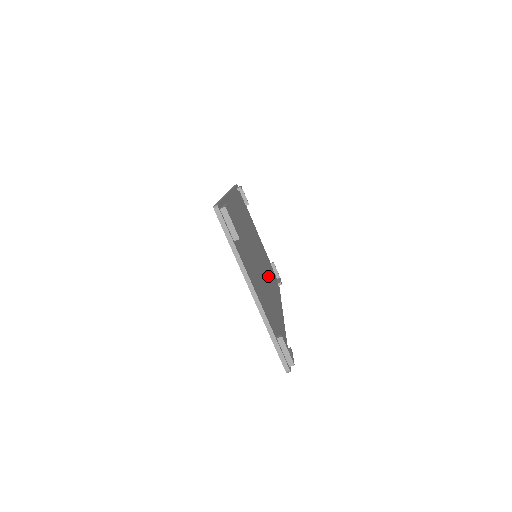
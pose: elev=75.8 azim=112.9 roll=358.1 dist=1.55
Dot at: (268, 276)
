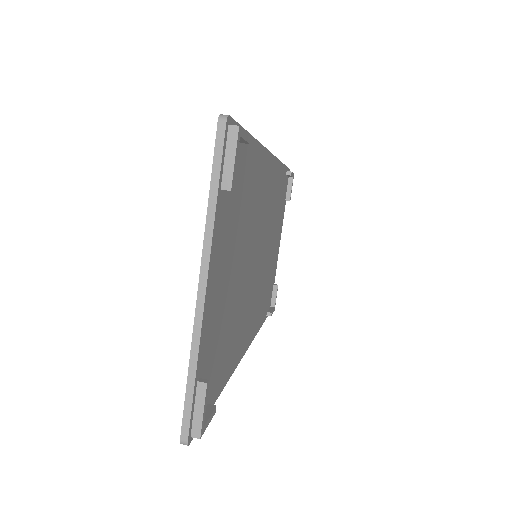
Dot at: (257, 292)
